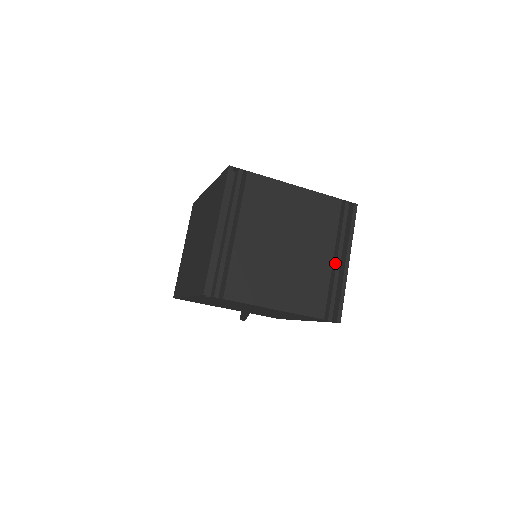
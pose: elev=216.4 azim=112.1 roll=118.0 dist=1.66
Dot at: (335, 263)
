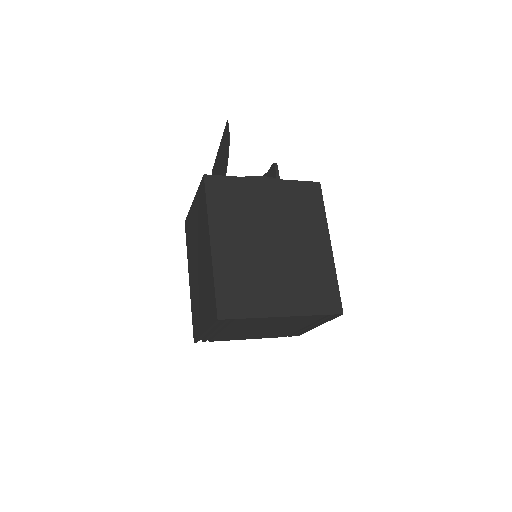
Dot at: (306, 326)
